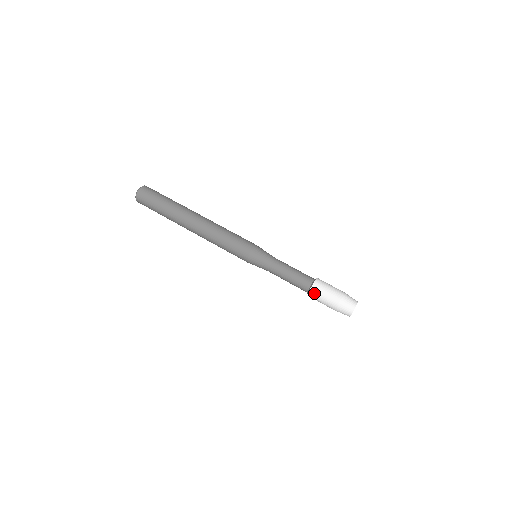
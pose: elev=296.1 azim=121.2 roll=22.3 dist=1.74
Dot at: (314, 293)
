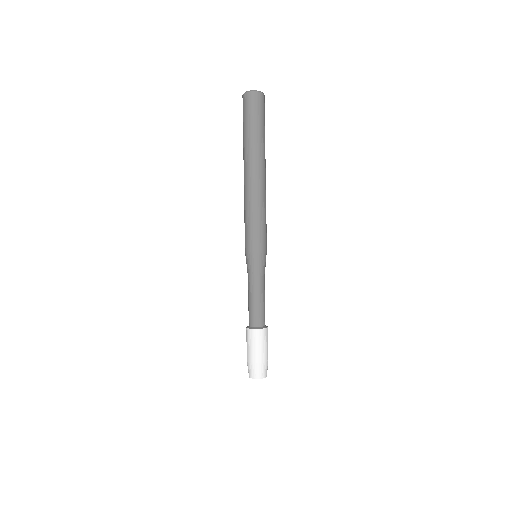
Dot at: (247, 333)
